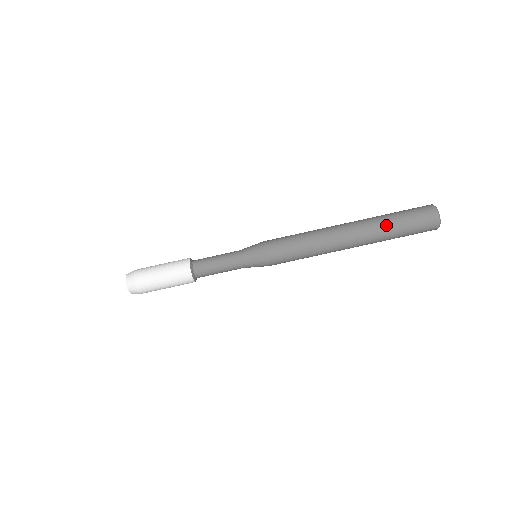
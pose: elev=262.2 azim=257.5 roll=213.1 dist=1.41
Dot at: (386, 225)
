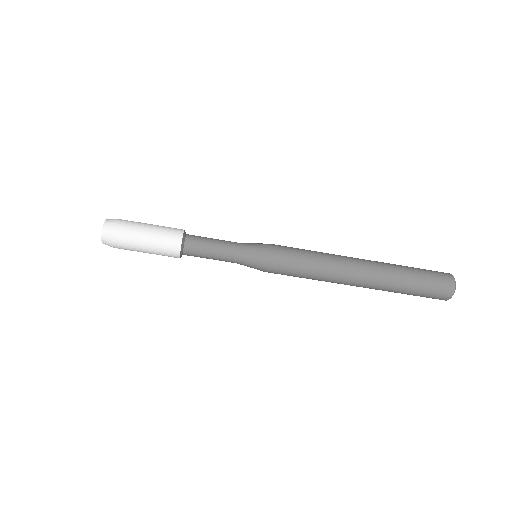
Dot at: (394, 292)
